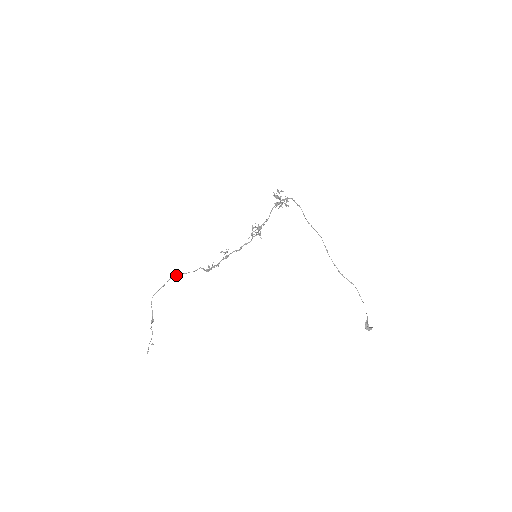
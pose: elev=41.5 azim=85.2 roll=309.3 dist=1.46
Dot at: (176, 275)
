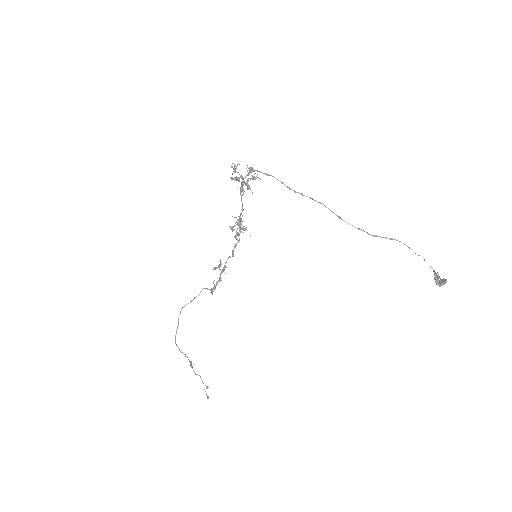
Dot at: (183, 307)
